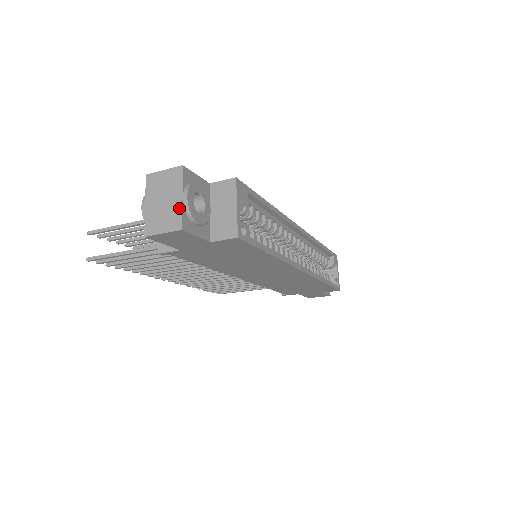
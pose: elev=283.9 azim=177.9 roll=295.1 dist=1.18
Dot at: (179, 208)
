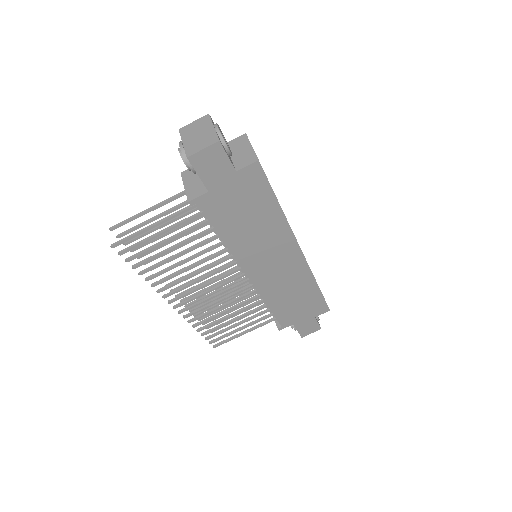
Dot at: (213, 132)
